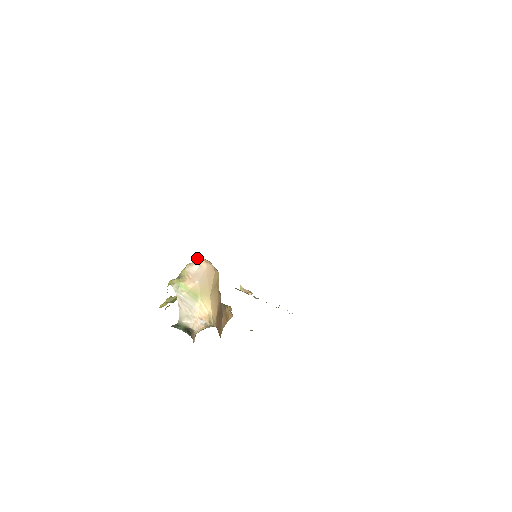
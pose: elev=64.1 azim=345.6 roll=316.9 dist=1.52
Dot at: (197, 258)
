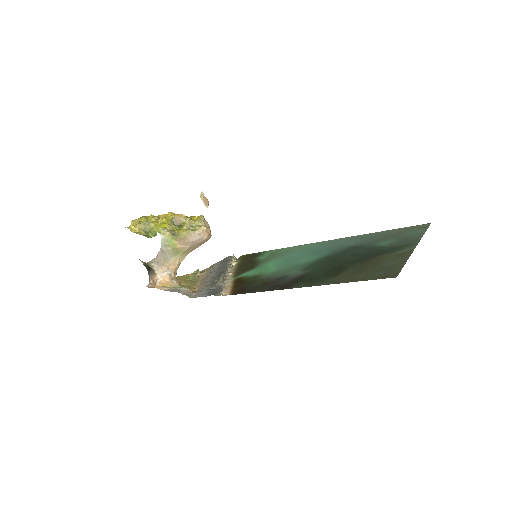
Dot at: (203, 228)
